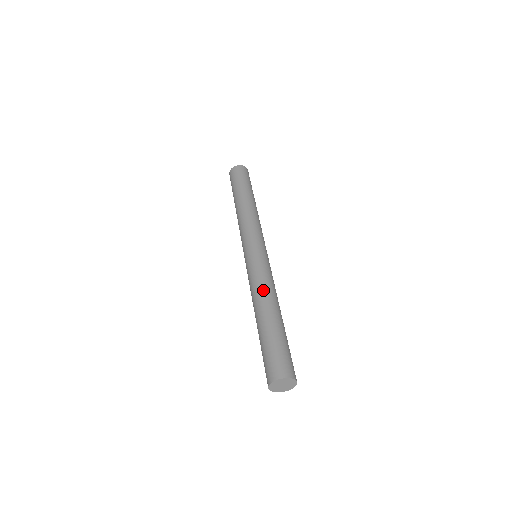
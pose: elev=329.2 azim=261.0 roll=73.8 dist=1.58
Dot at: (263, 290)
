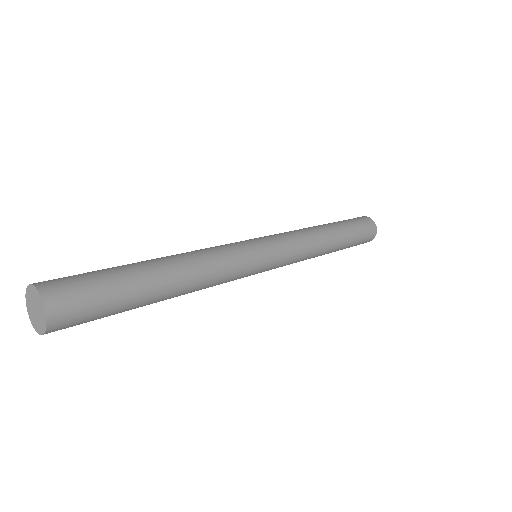
Dot at: occluded
